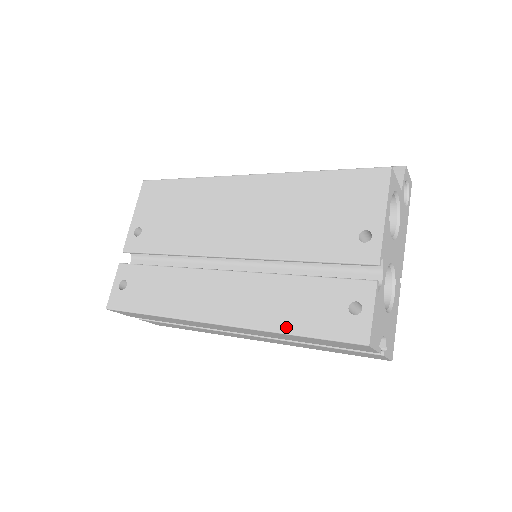
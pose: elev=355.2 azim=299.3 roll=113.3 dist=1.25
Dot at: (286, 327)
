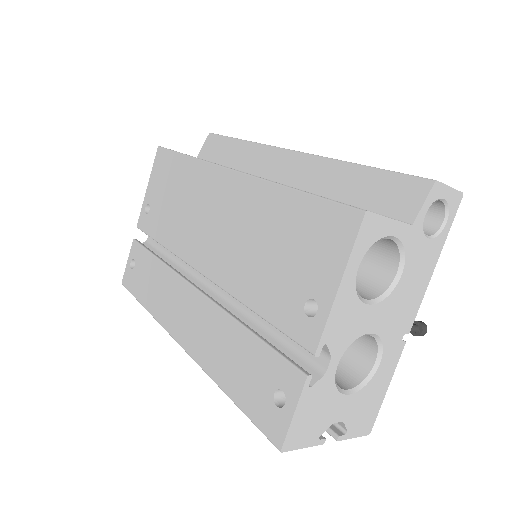
Dot at: (222, 382)
